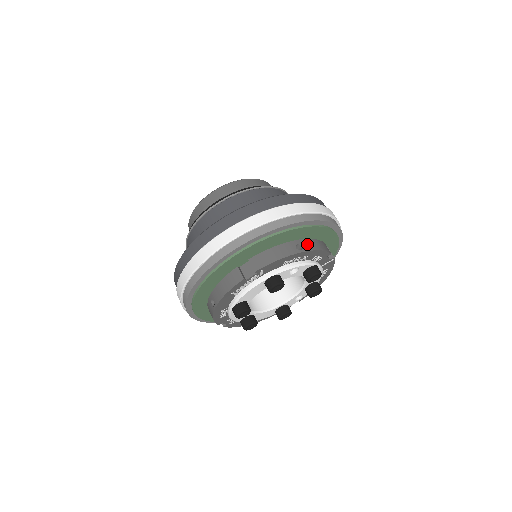
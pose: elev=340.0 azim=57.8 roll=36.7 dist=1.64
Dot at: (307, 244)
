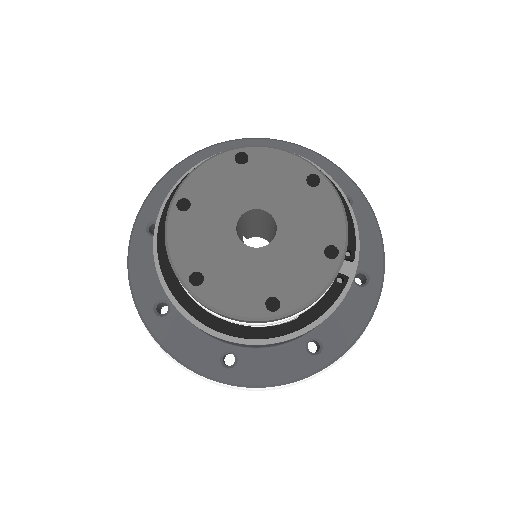
Dot at: occluded
